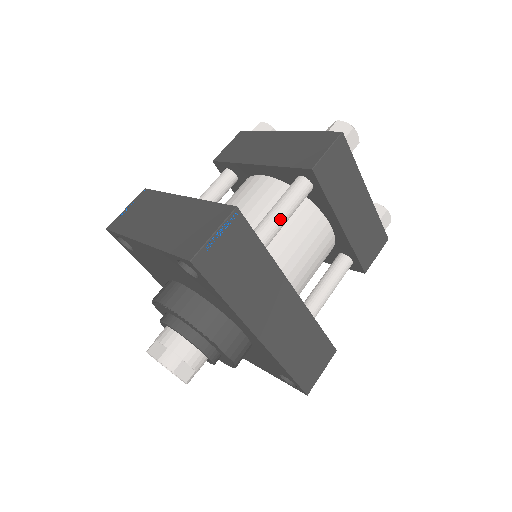
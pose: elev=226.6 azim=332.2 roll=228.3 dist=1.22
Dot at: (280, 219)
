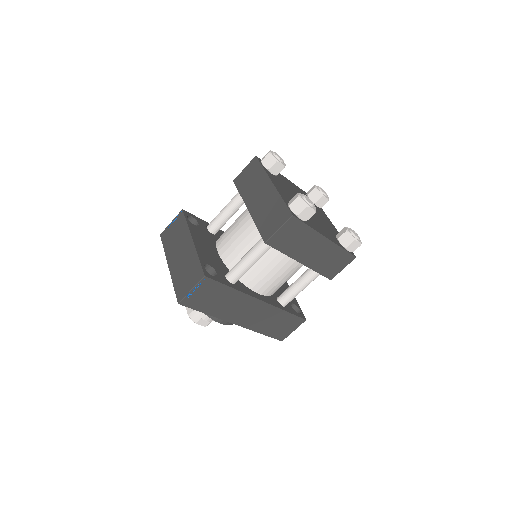
Dot at: (246, 267)
